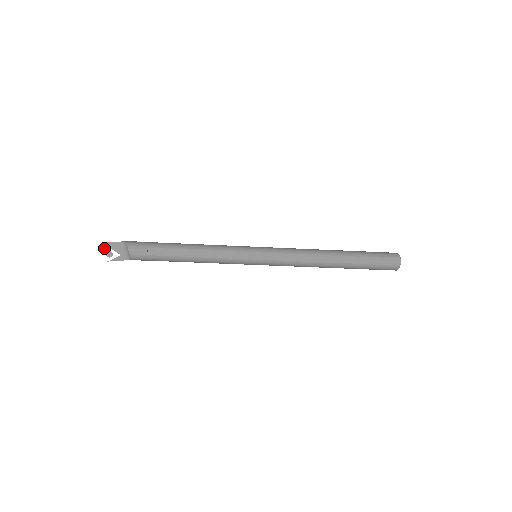
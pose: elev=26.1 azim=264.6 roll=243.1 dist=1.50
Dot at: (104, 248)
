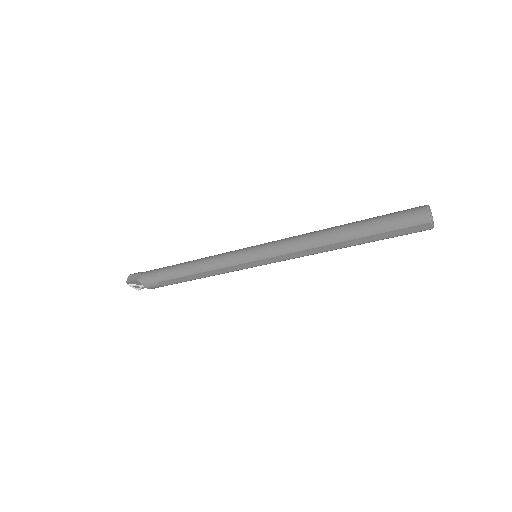
Dot at: occluded
